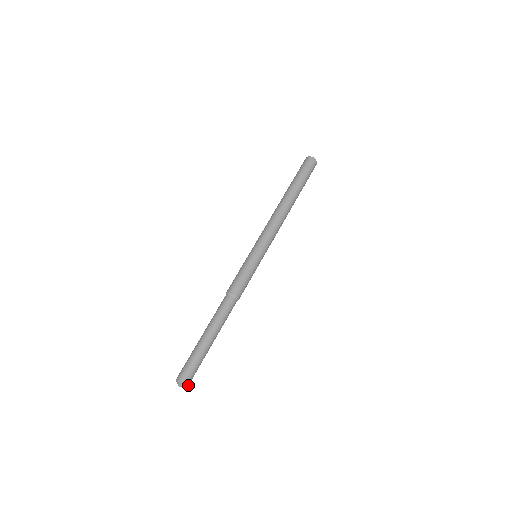
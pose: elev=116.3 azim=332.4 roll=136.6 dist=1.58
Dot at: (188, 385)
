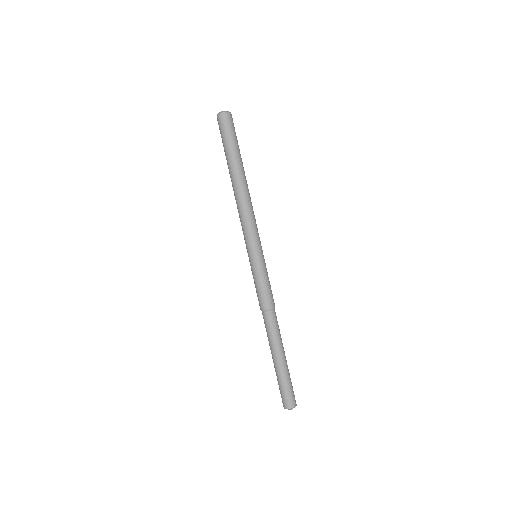
Dot at: (295, 405)
